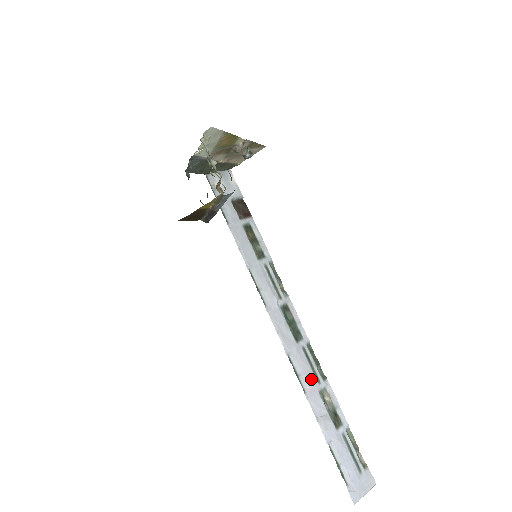
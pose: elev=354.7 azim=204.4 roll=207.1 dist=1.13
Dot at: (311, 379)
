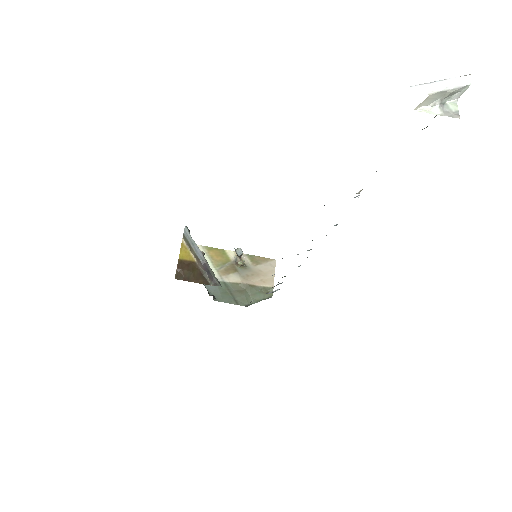
Dot at: occluded
